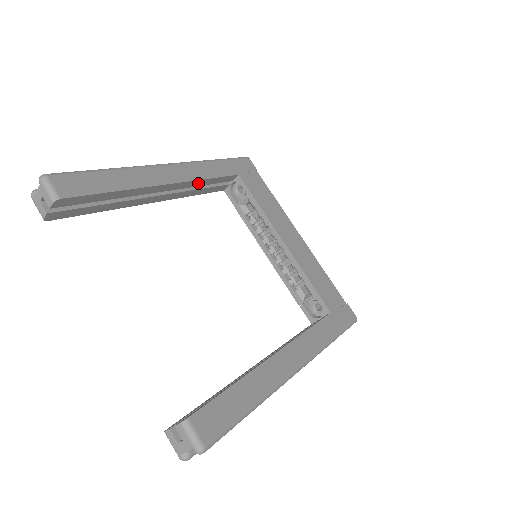
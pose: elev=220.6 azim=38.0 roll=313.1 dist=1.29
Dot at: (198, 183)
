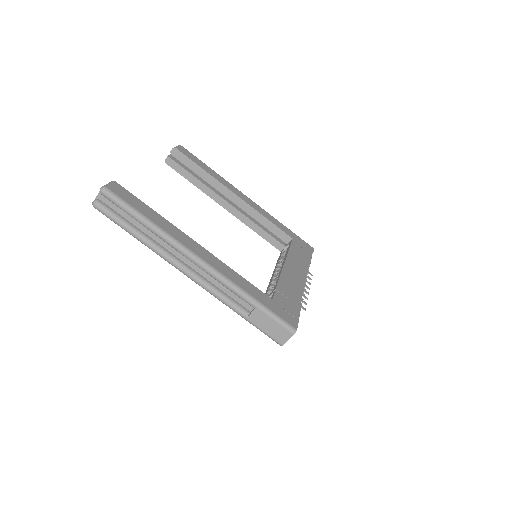
Dot at: (258, 216)
